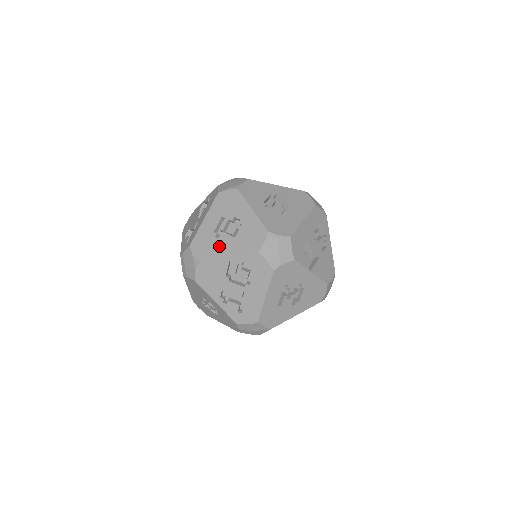
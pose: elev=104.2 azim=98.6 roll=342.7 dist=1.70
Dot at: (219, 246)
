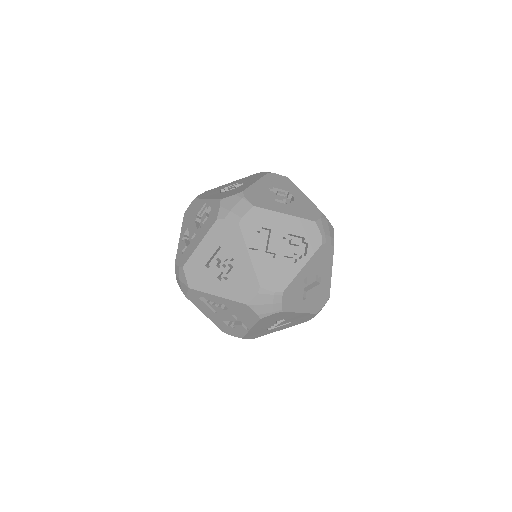
Dot at: (214, 193)
